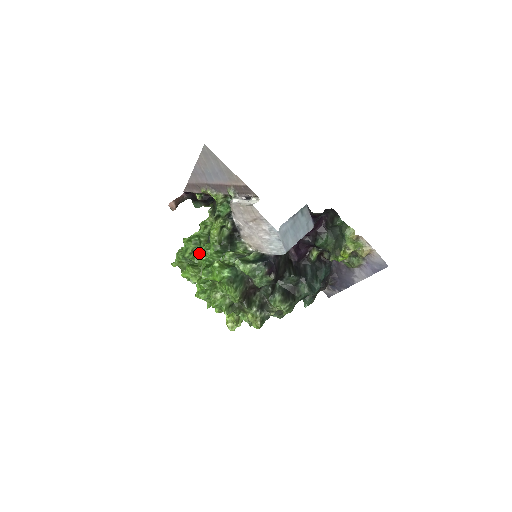
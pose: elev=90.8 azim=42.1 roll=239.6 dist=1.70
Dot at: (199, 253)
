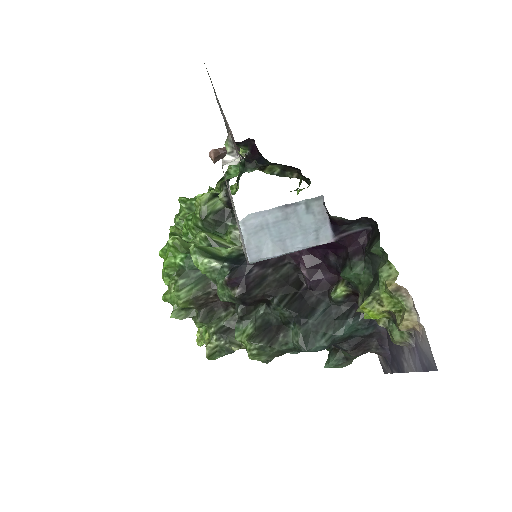
Dot at: (184, 222)
